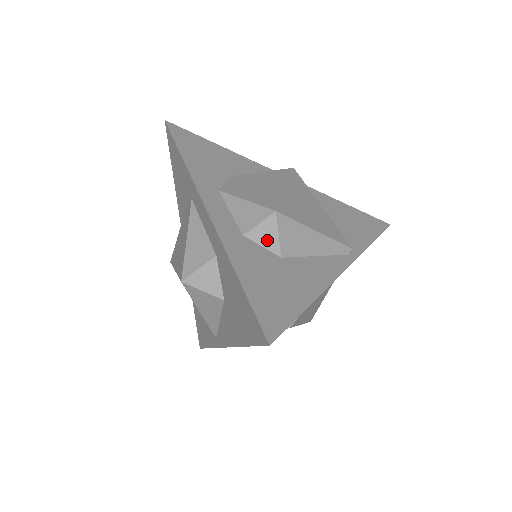
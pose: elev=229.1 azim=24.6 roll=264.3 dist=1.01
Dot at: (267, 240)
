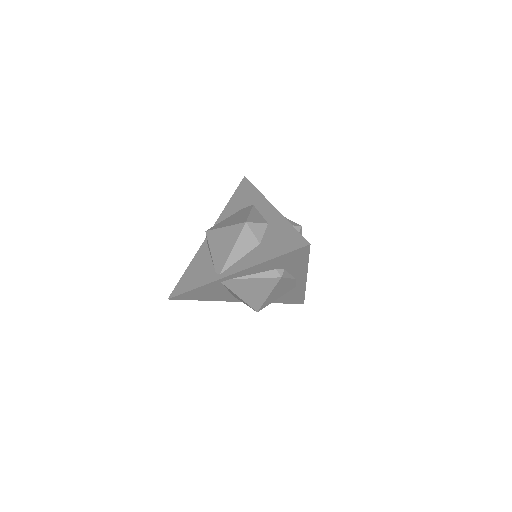
Dot at: occluded
